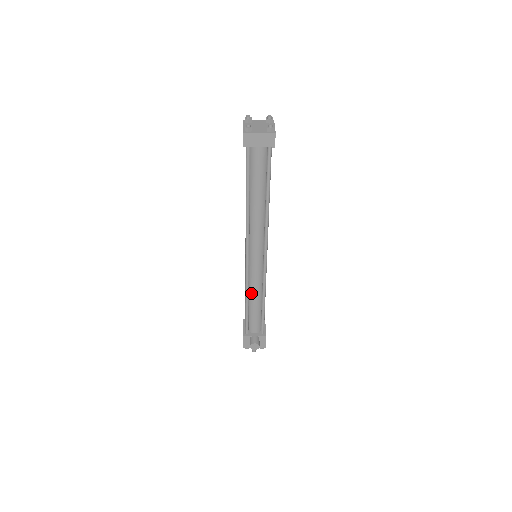
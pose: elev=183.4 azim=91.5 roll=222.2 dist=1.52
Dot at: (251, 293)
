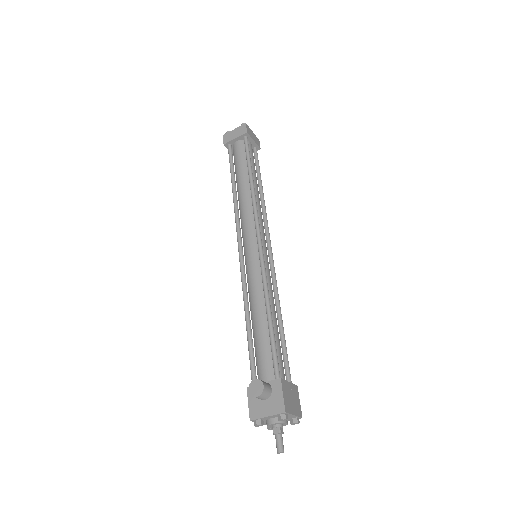
Dot at: (252, 303)
